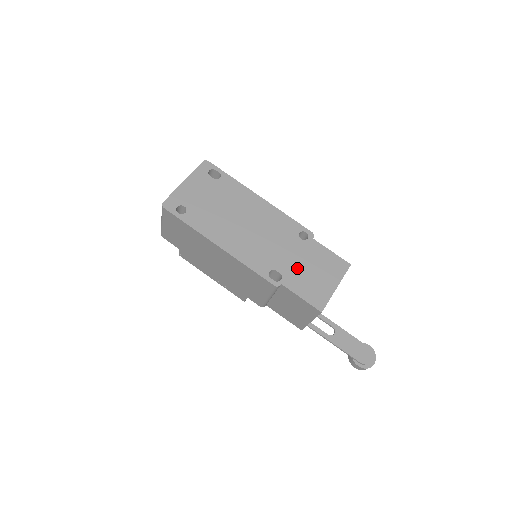
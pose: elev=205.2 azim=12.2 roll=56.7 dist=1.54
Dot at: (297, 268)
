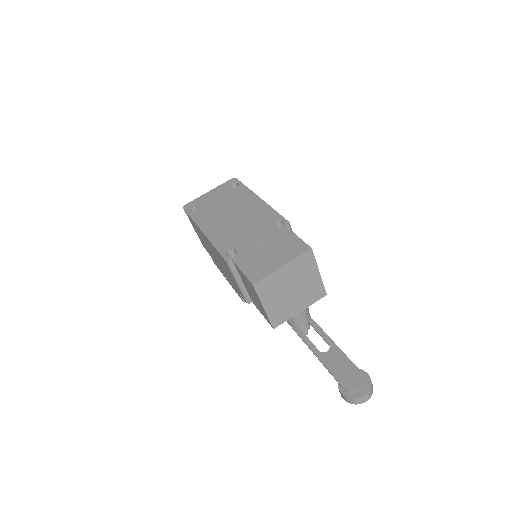
Dot at: (255, 248)
